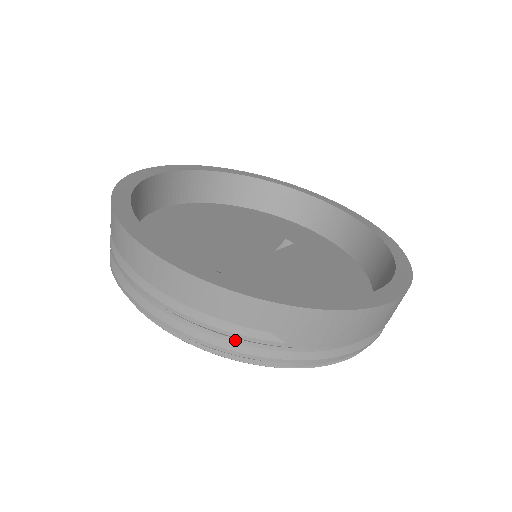
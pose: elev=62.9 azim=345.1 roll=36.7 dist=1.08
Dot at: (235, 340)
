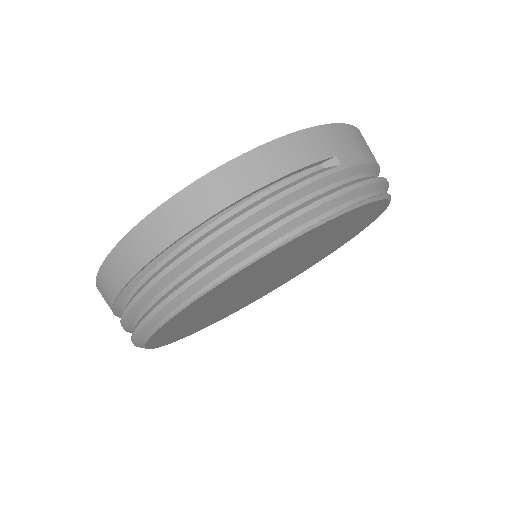
Dot at: (311, 196)
